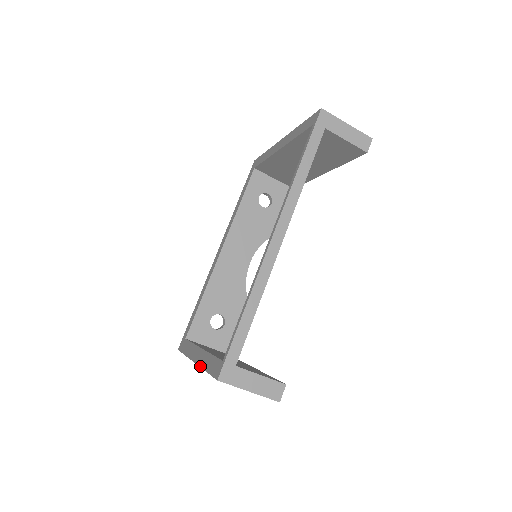
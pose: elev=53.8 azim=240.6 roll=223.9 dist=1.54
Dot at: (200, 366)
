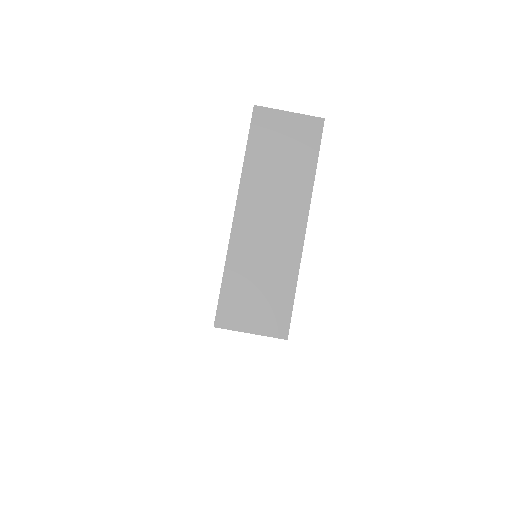
Dot at: (240, 179)
